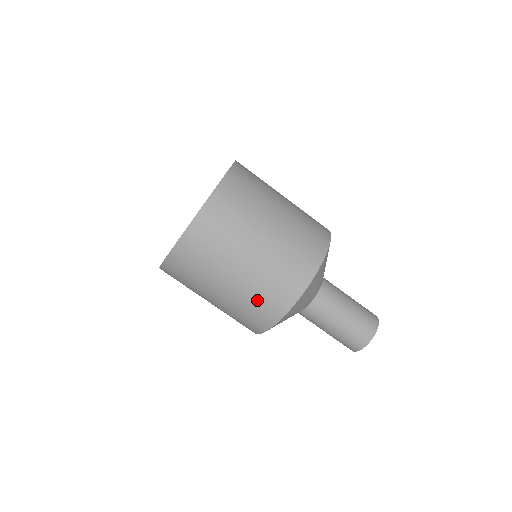
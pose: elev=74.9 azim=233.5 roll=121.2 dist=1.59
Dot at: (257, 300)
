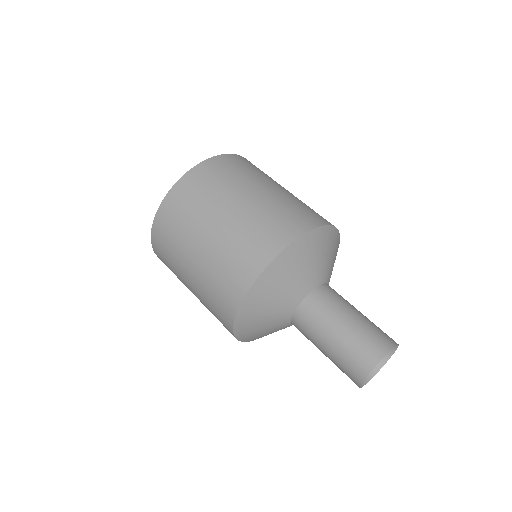
Dot at: (282, 211)
